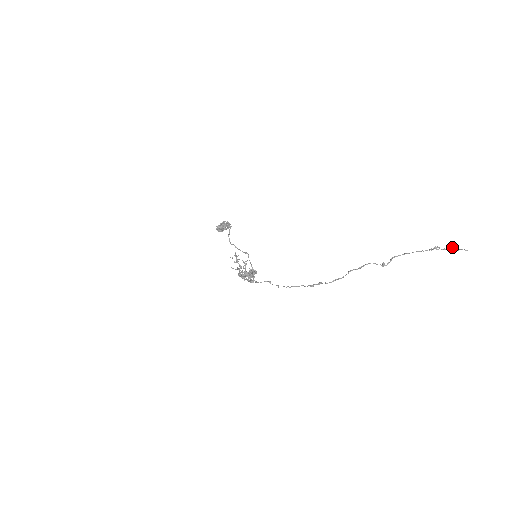
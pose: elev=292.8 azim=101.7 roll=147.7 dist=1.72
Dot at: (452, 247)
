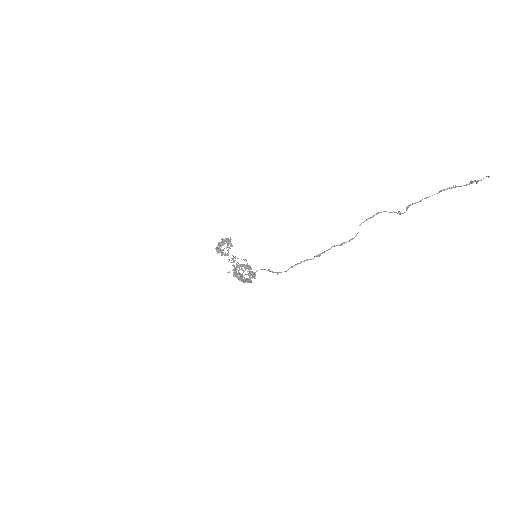
Dot at: (472, 181)
